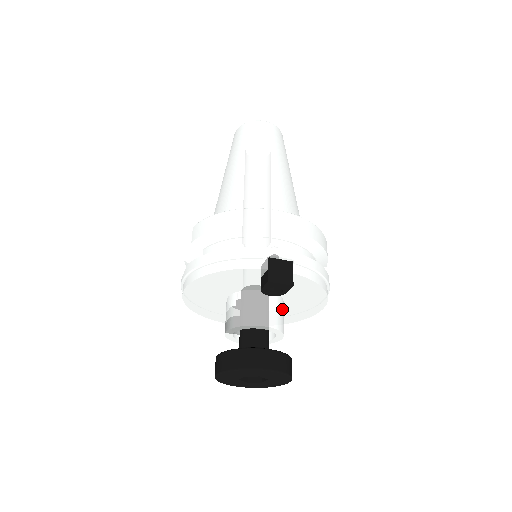
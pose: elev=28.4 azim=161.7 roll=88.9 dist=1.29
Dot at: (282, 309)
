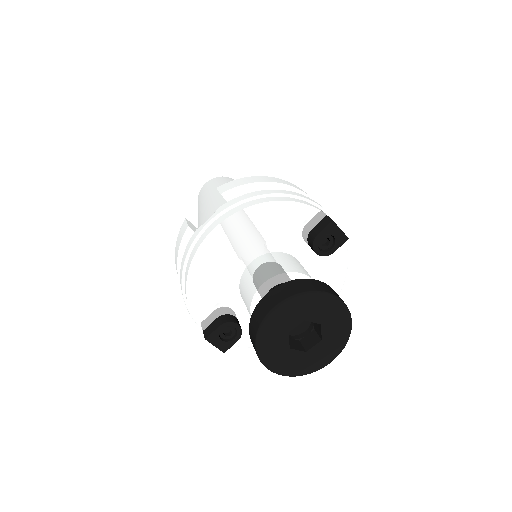
Dot at: occluded
